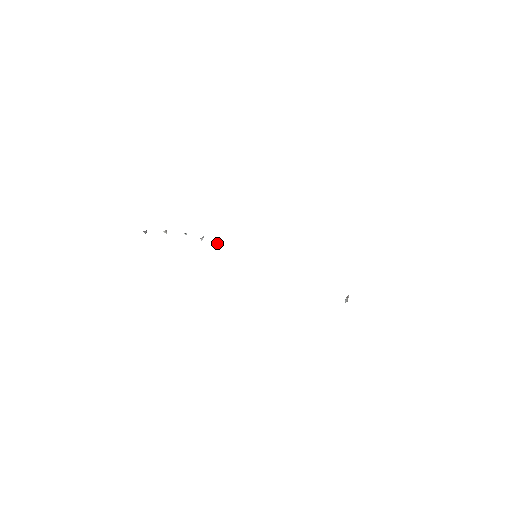
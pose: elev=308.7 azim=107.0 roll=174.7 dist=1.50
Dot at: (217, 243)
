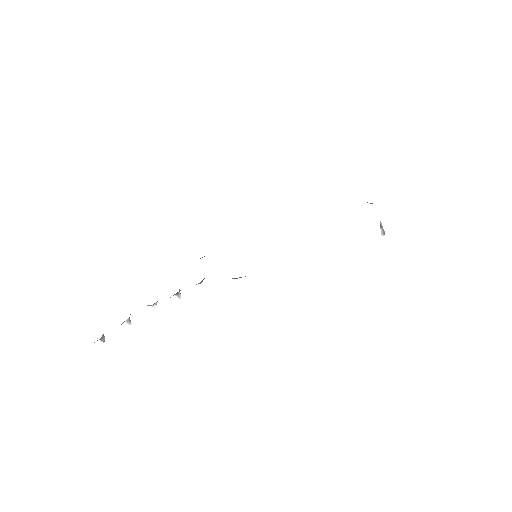
Dot at: (201, 282)
